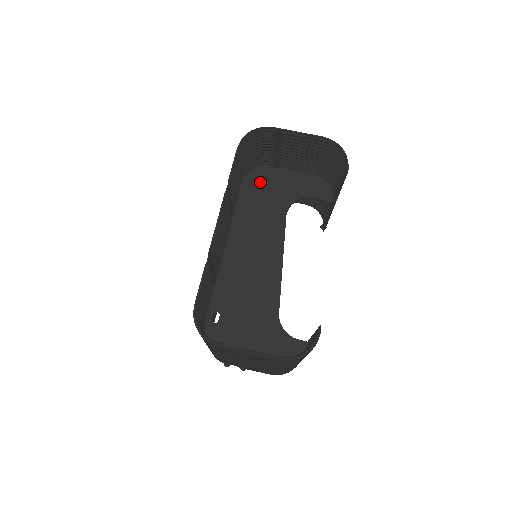
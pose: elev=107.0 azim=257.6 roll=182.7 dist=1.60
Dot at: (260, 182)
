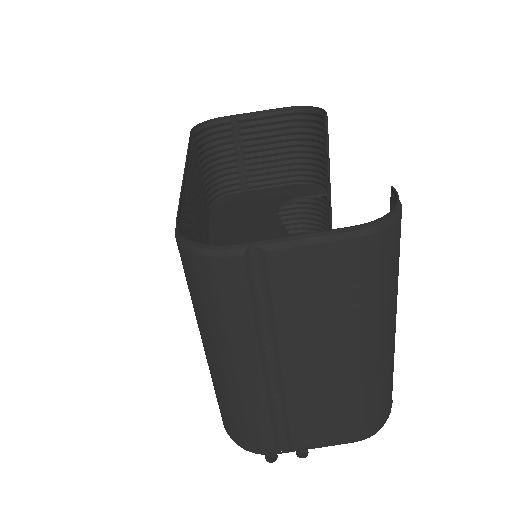
Dot at: (232, 204)
